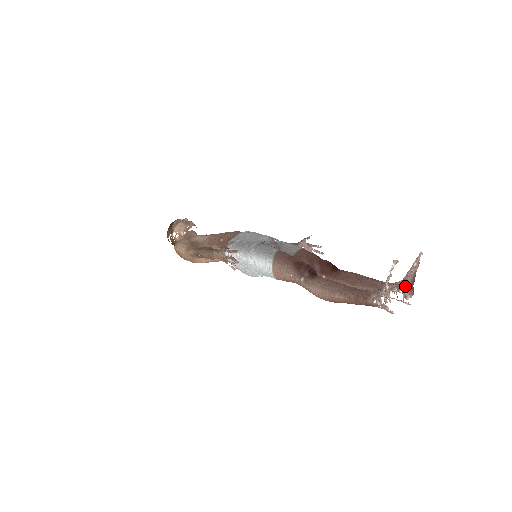
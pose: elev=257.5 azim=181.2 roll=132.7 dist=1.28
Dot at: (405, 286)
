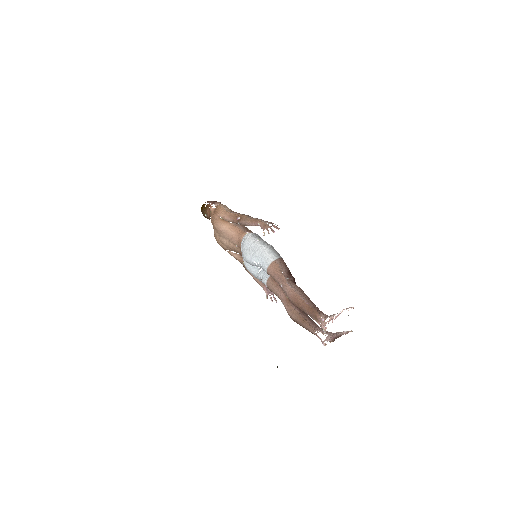
Dot at: (332, 335)
